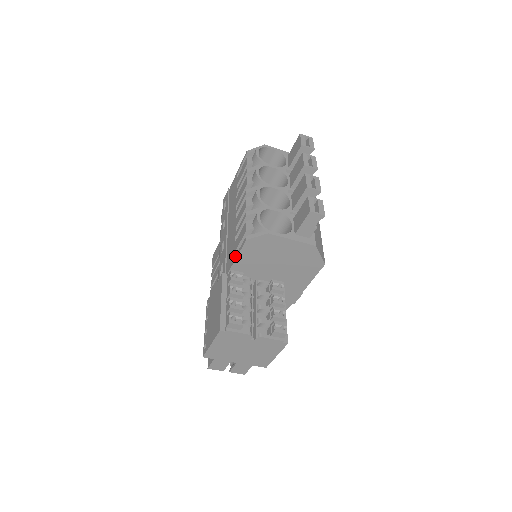
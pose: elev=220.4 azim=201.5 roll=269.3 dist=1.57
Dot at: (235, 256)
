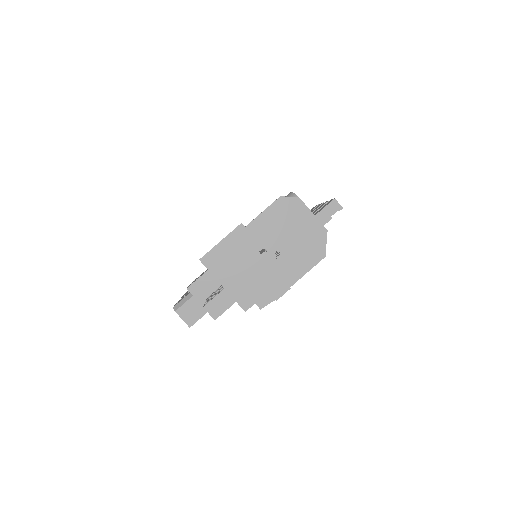
Dot at: (260, 213)
